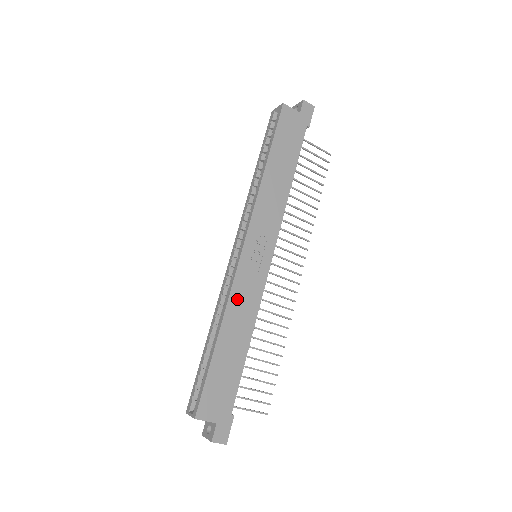
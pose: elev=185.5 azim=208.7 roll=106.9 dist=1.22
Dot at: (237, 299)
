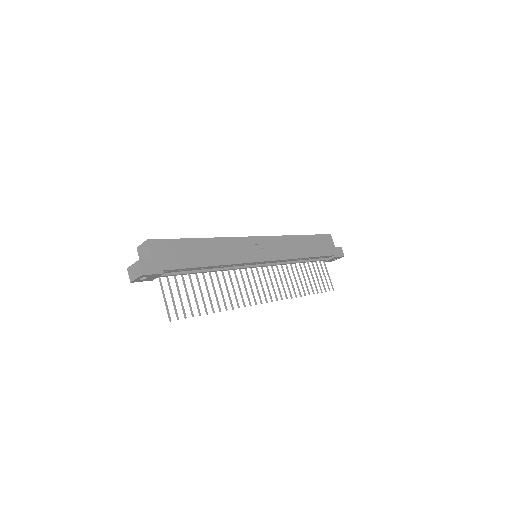
Dot at: (231, 244)
